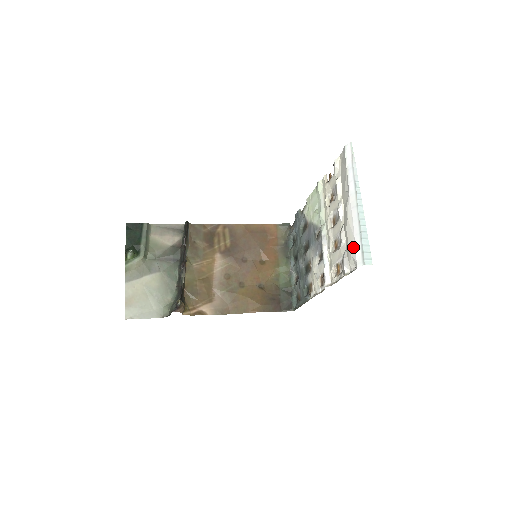
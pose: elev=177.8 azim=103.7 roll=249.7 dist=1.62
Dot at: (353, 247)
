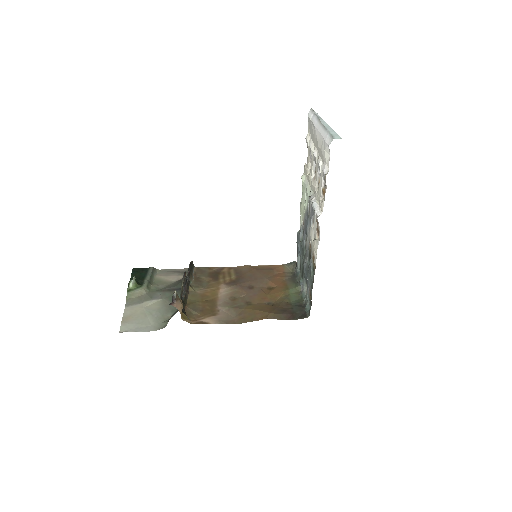
Dot at: (324, 143)
